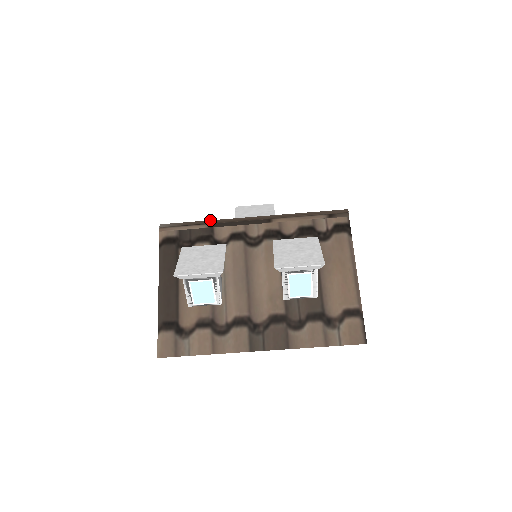
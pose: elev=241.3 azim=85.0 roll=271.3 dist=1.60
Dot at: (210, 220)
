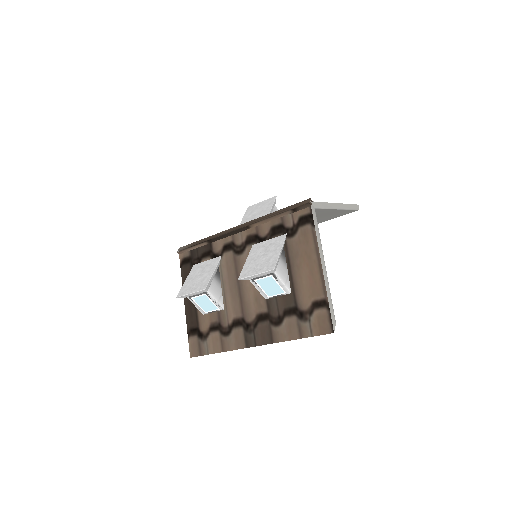
Dot at: (209, 236)
